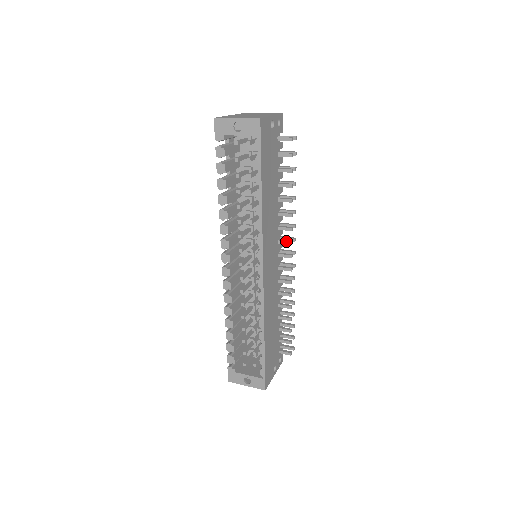
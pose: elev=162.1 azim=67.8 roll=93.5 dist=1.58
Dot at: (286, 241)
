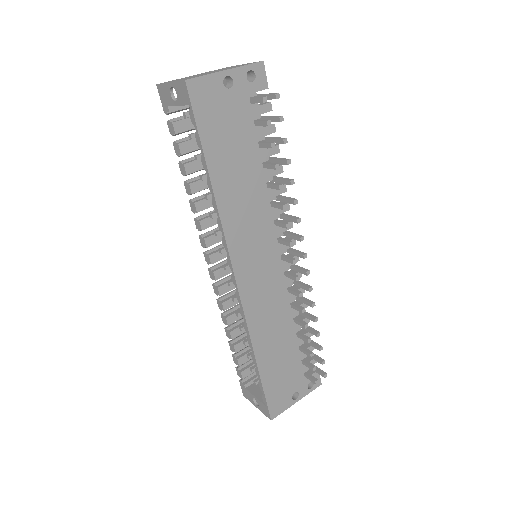
Dot at: (284, 241)
